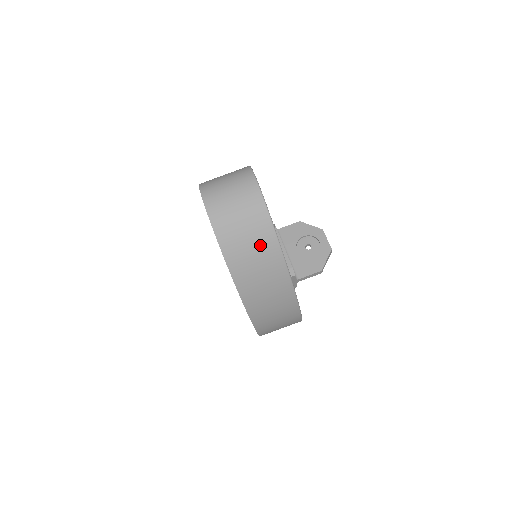
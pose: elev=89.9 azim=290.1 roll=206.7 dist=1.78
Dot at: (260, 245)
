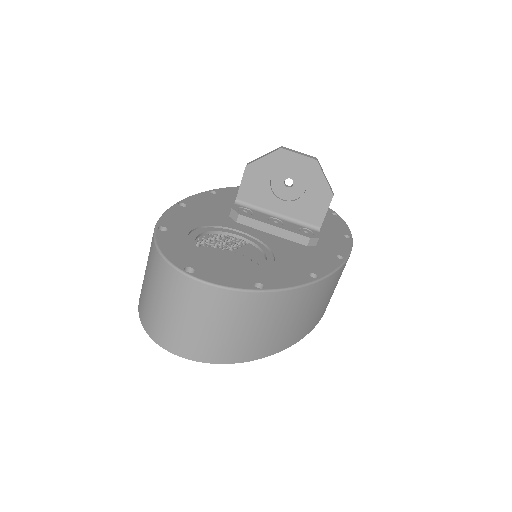
Dot at: (286, 312)
